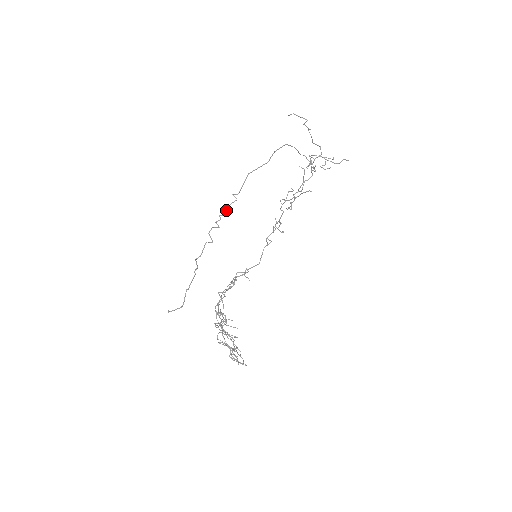
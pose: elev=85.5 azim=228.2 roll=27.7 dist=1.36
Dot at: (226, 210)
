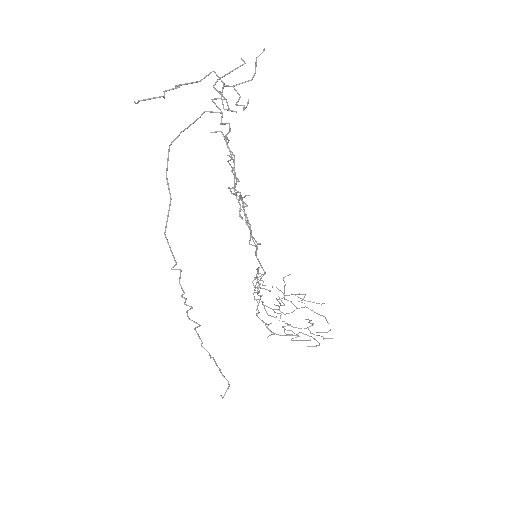
Dot at: (181, 288)
